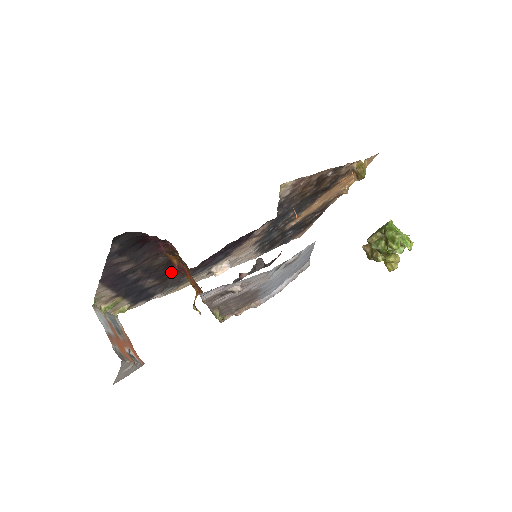
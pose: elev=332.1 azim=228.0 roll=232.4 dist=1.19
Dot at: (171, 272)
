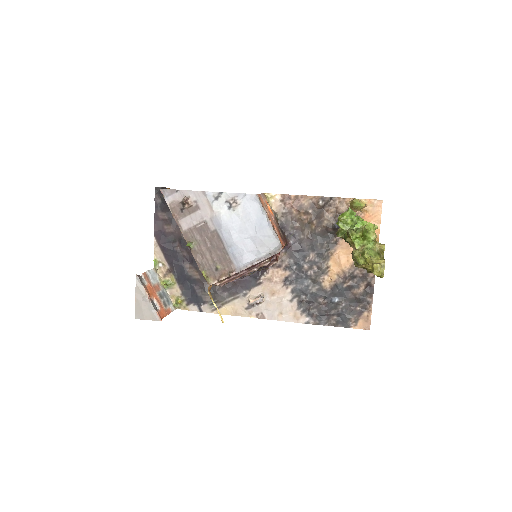
Dot at: occluded
